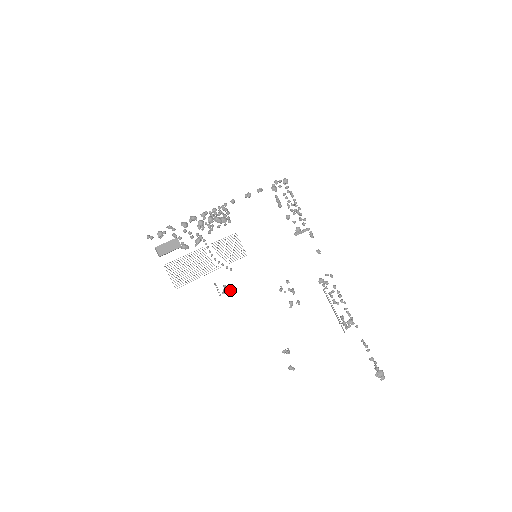
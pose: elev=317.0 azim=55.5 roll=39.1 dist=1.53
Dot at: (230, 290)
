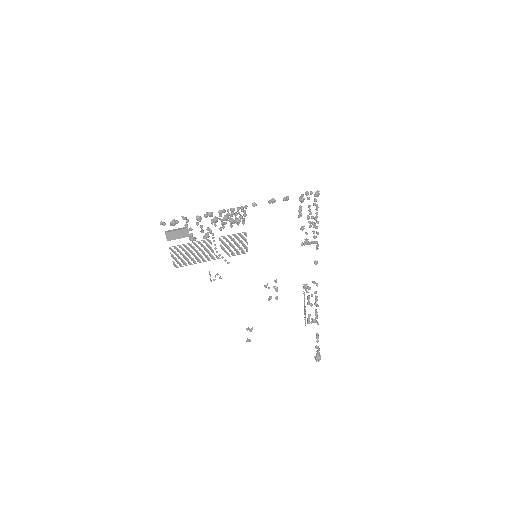
Dot at: occluded
